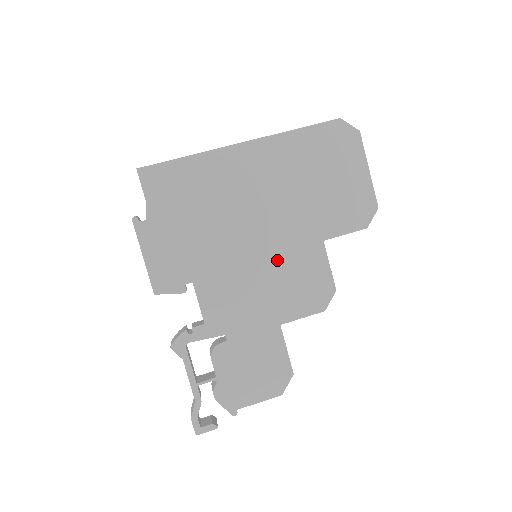
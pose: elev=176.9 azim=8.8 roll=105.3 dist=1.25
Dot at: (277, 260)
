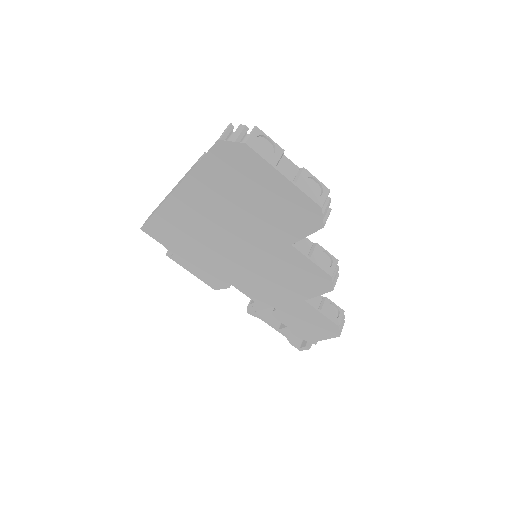
Dot at: (267, 263)
